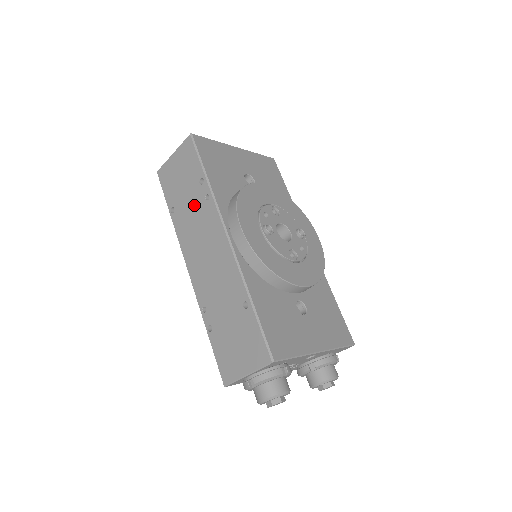
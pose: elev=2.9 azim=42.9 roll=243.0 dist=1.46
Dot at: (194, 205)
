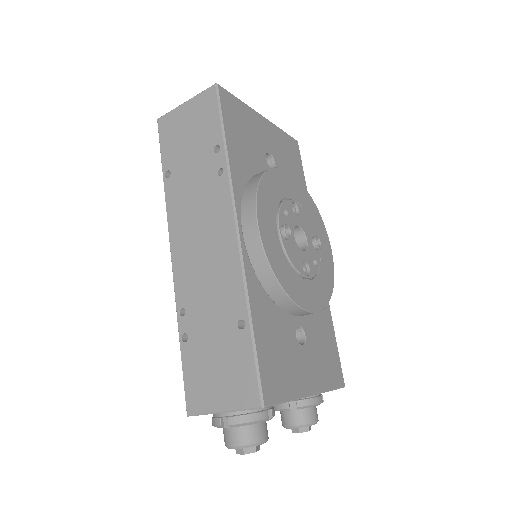
Dot at: (199, 176)
